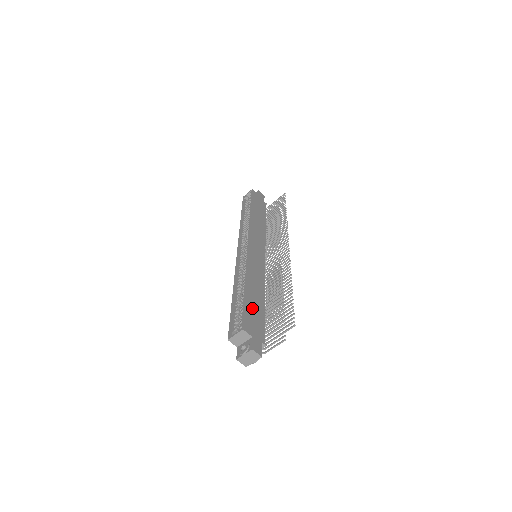
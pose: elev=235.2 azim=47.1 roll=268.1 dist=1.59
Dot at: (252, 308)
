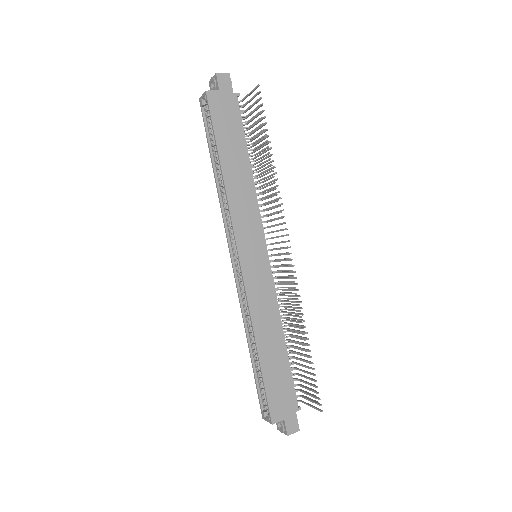
Dot at: (274, 379)
